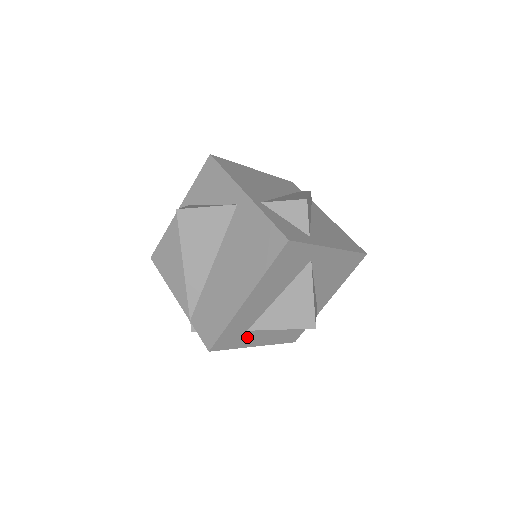
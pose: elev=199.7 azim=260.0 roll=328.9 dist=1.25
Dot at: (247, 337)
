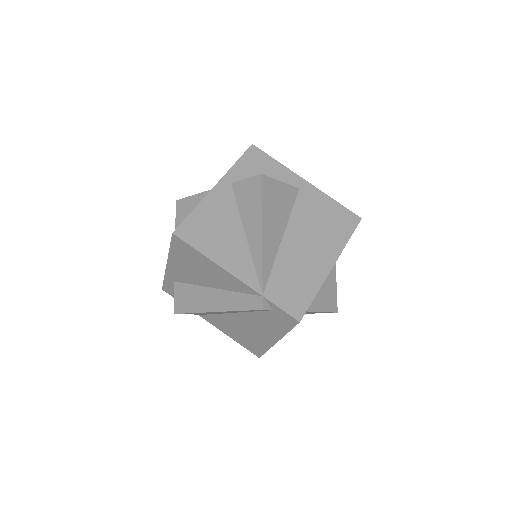
Dot at: occluded
